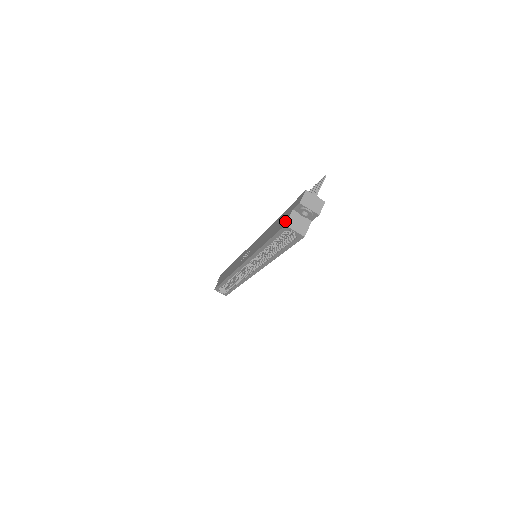
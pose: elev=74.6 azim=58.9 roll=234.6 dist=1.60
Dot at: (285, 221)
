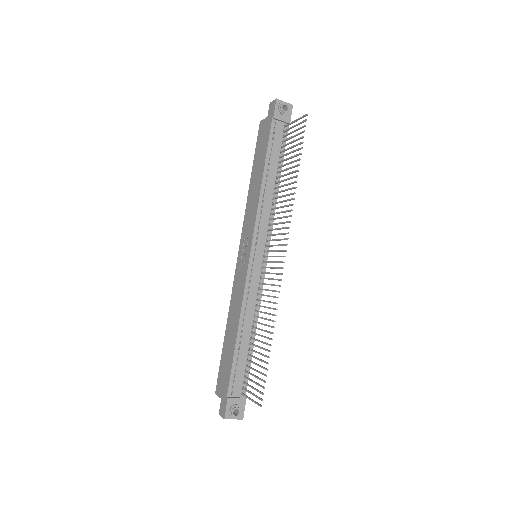
Dot at: (218, 389)
